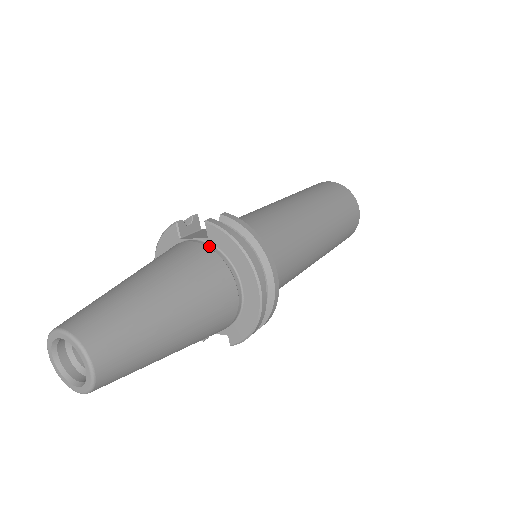
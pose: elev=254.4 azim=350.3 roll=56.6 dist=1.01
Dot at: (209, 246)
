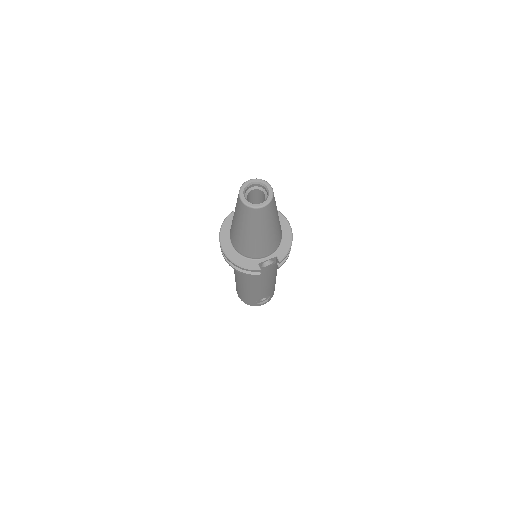
Dot at: occluded
